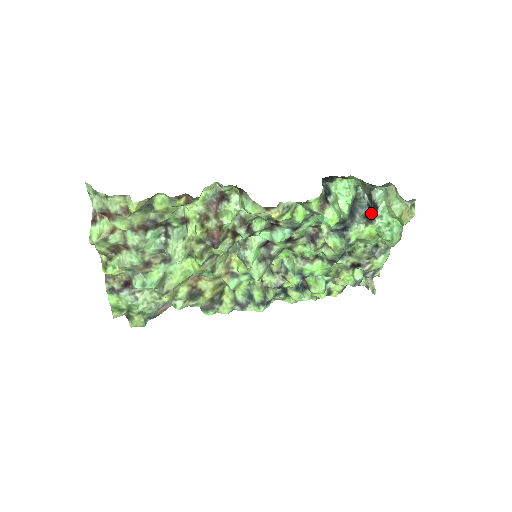
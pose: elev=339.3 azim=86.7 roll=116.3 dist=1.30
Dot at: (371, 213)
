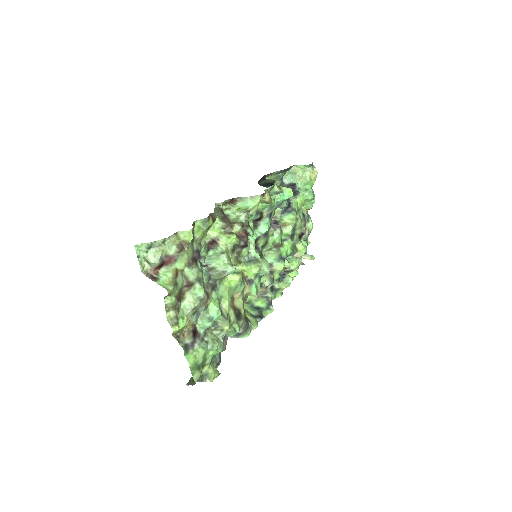
Dot at: (293, 190)
